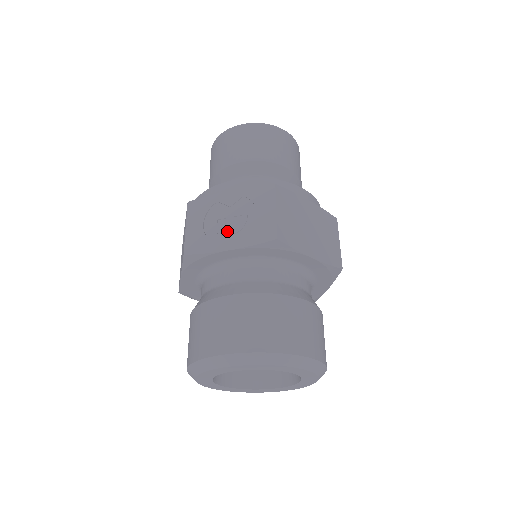
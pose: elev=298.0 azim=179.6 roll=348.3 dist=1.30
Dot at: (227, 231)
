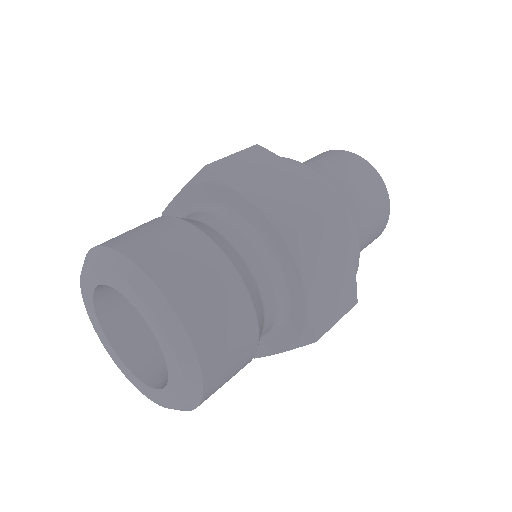
Dot at: occluded
